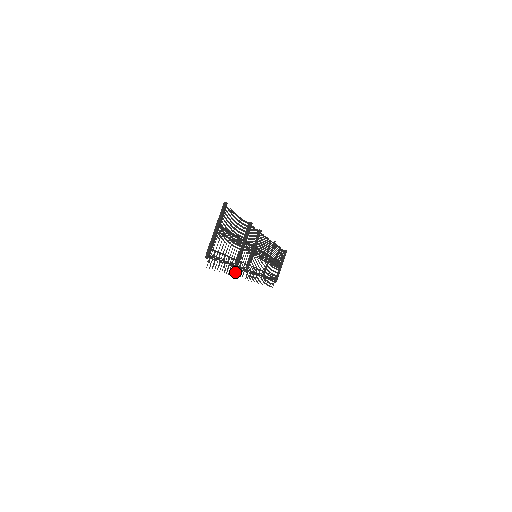
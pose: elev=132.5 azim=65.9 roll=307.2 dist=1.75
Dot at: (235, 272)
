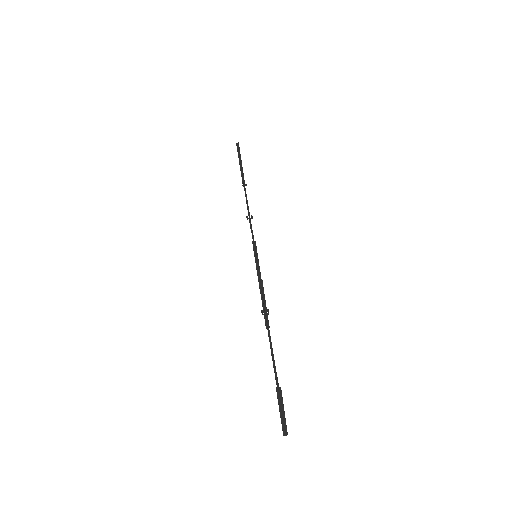
Dot at: occluded
